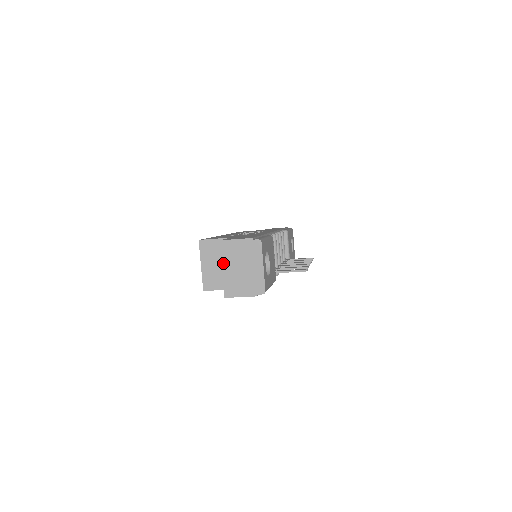
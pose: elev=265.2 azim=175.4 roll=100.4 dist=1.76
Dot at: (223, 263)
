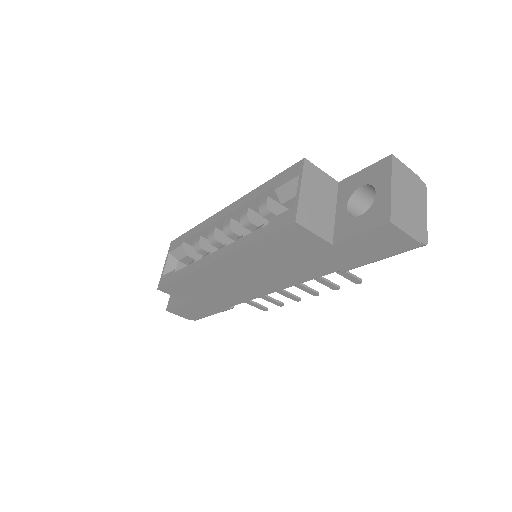
Dot at: (393, 180)
